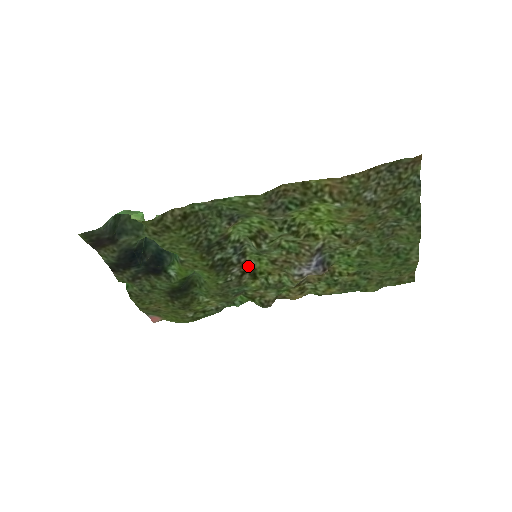
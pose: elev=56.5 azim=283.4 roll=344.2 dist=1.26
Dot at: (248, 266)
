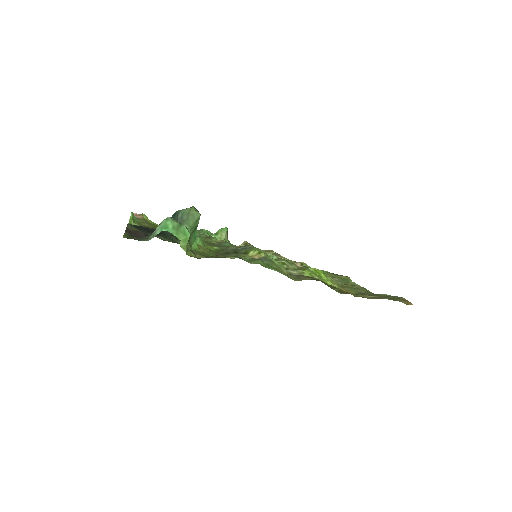
Dot at: occluded
